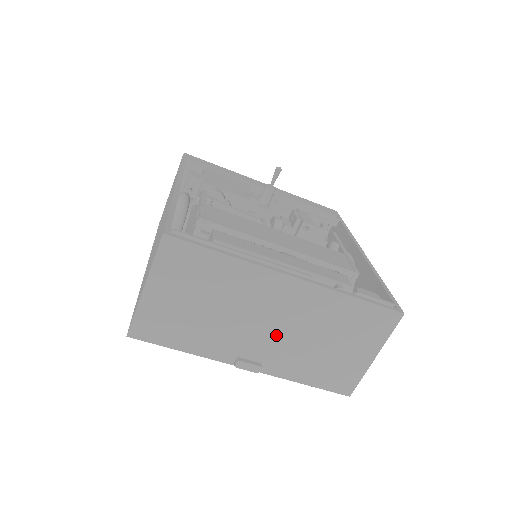
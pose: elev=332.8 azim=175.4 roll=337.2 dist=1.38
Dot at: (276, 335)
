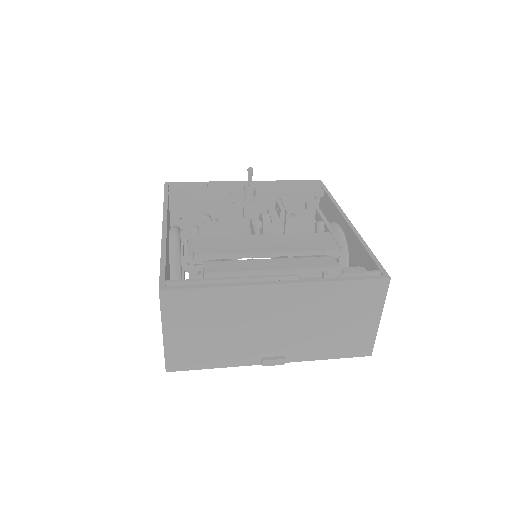
Dot at: (286, 331)
